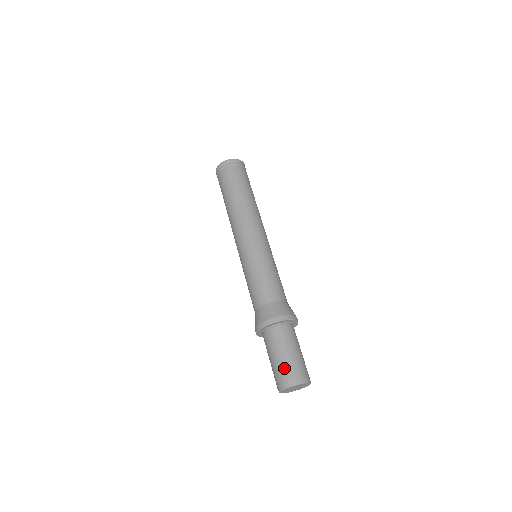
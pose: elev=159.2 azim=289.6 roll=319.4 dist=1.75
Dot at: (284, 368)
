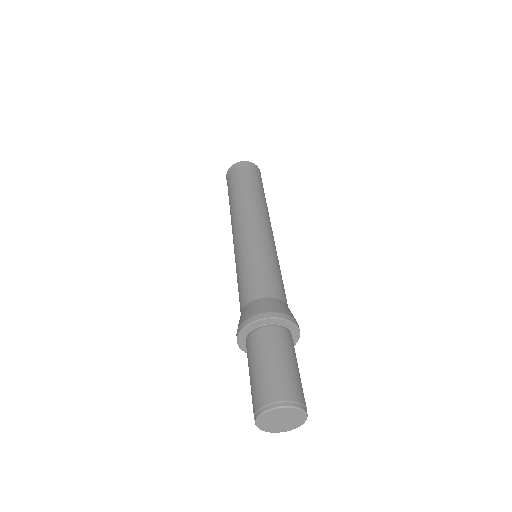
Dot at: (263, 383)
